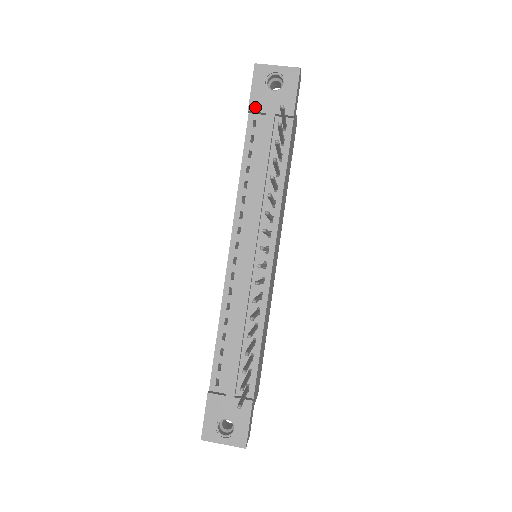
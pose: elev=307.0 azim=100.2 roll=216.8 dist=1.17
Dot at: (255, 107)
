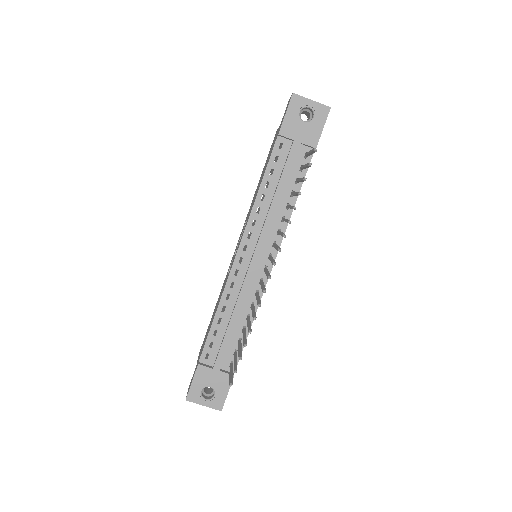
Dot at: (285, 132)
